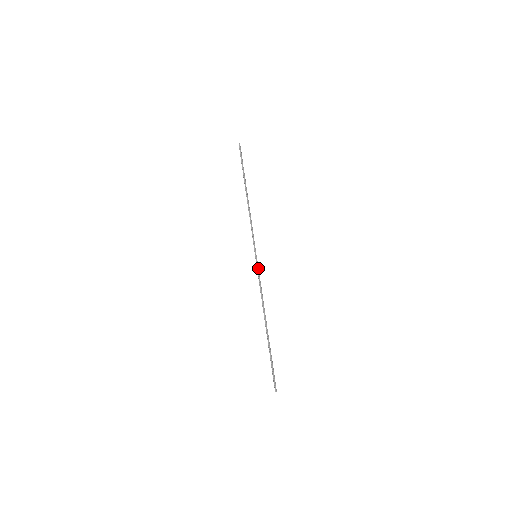
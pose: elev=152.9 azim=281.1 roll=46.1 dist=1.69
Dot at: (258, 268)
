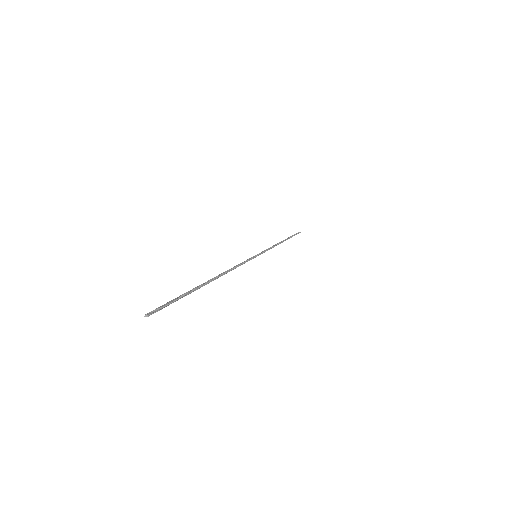
Dot at: (250, 259)
